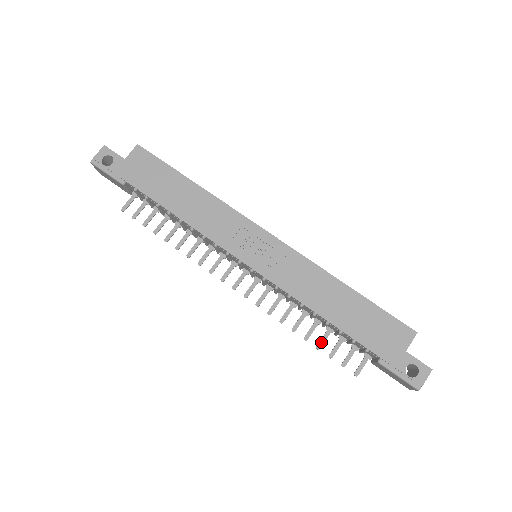
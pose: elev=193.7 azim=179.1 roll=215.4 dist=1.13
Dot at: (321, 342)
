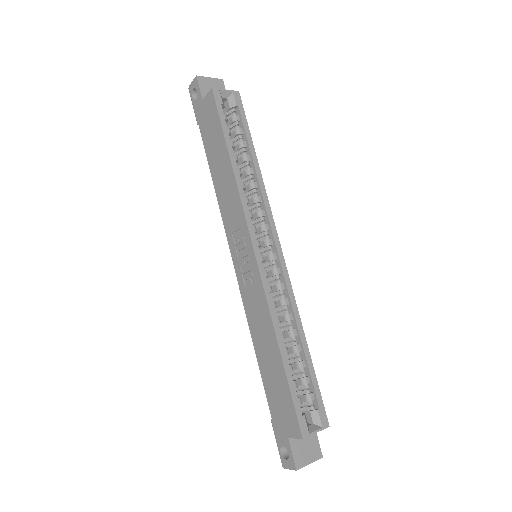
Dot at: occluded
